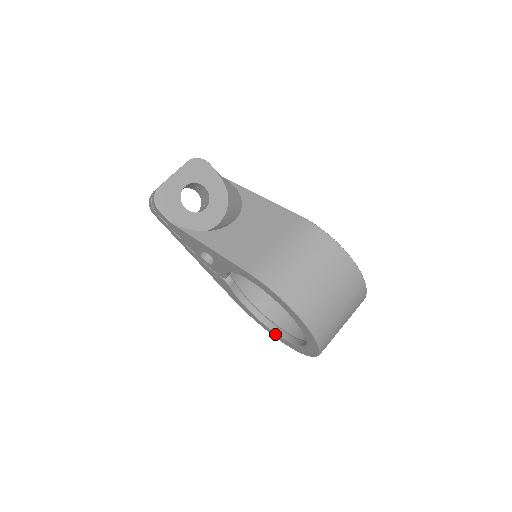
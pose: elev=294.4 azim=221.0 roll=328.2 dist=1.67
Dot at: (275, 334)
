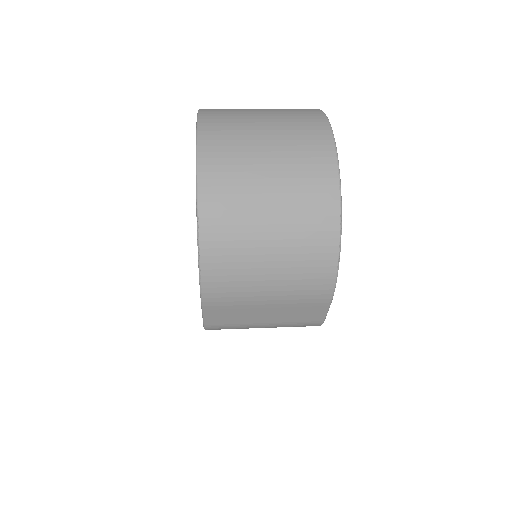
Dot at: occluded
